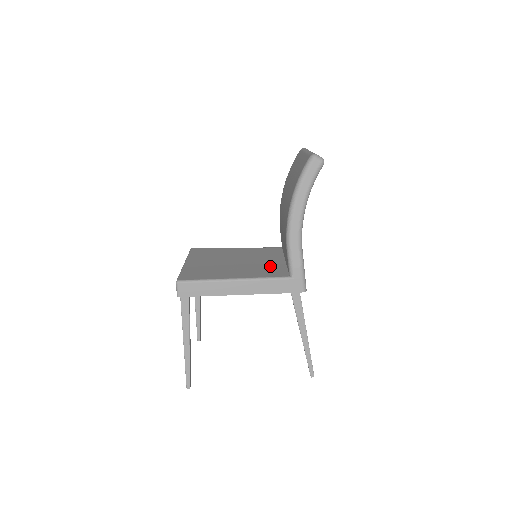
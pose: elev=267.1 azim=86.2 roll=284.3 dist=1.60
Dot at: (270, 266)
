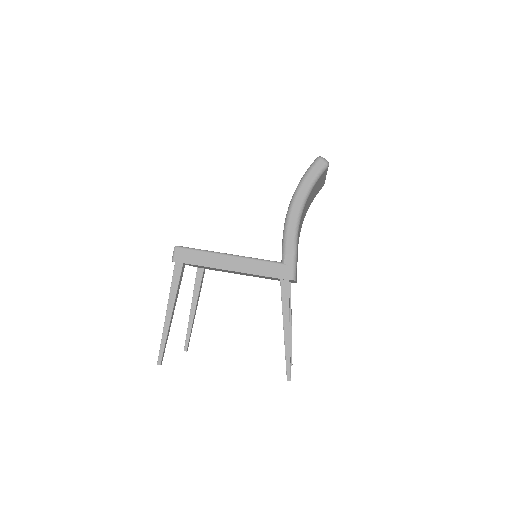
Dot at: occluded
